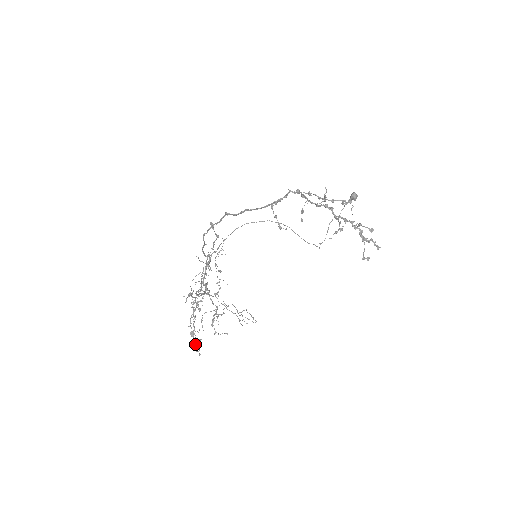
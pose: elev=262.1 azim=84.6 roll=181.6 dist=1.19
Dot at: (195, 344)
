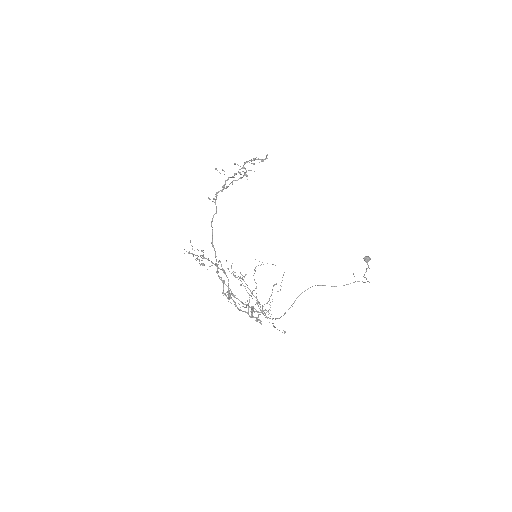
Dot at: occluded
